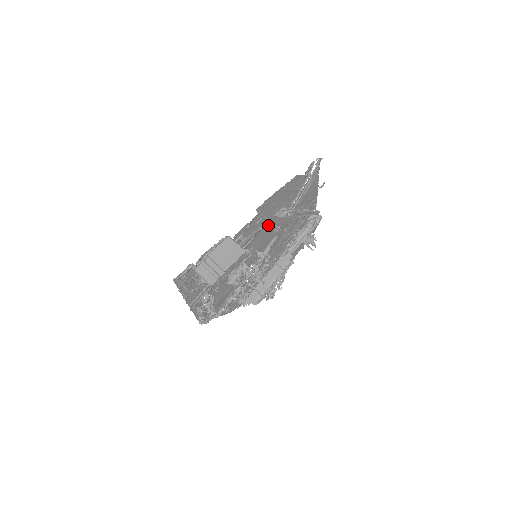
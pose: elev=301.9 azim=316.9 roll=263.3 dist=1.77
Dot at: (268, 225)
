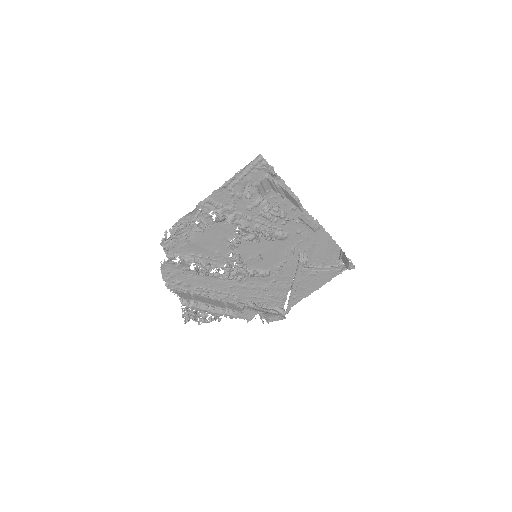
Dot at: (289, 250)
